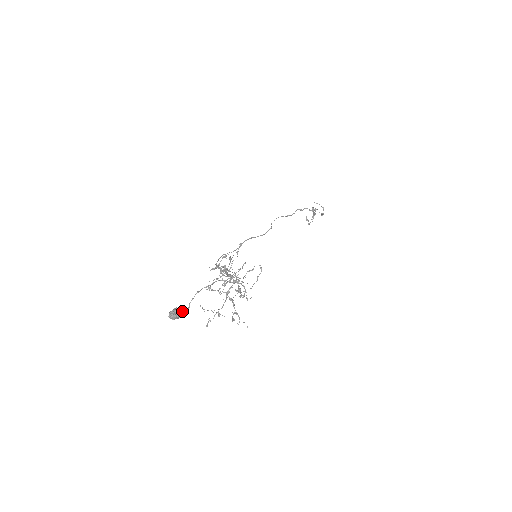
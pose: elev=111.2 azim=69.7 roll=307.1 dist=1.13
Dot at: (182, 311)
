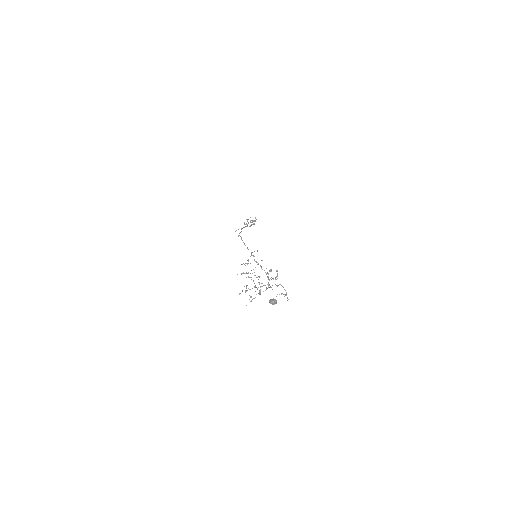
Dot at: (275, 302)
